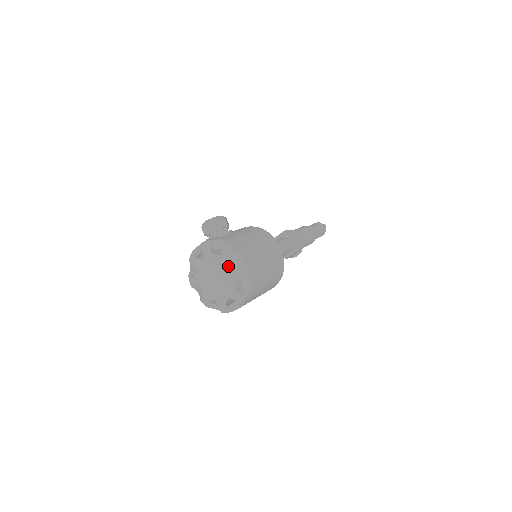
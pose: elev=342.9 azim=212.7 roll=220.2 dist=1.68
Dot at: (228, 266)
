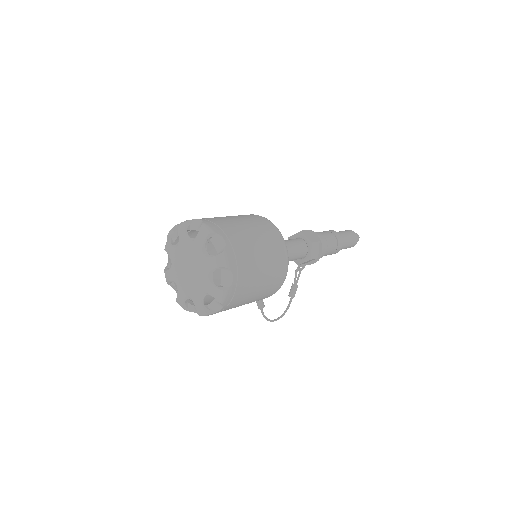
Dot at: (190, 239)
